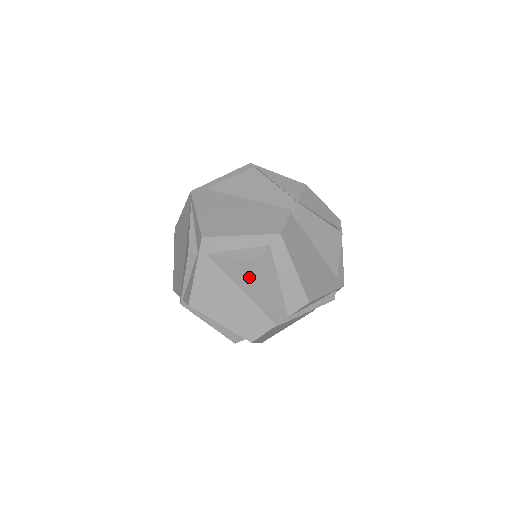
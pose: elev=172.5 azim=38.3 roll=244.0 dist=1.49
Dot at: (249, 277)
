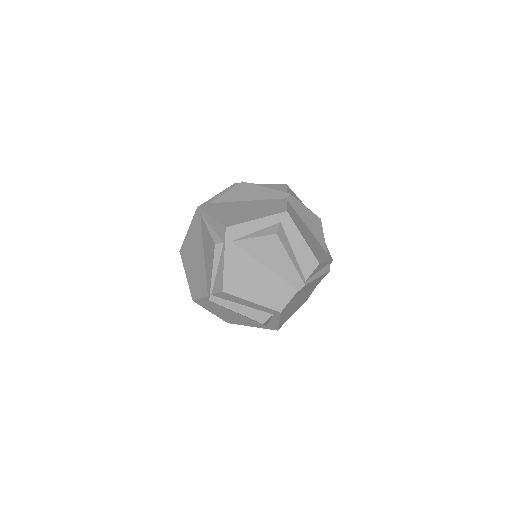
Dot at: (270, 251)
